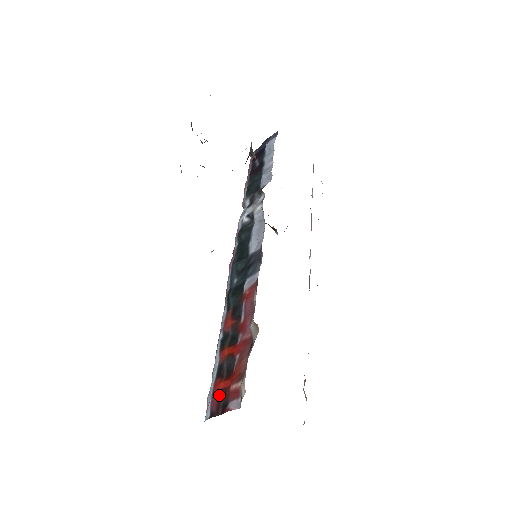
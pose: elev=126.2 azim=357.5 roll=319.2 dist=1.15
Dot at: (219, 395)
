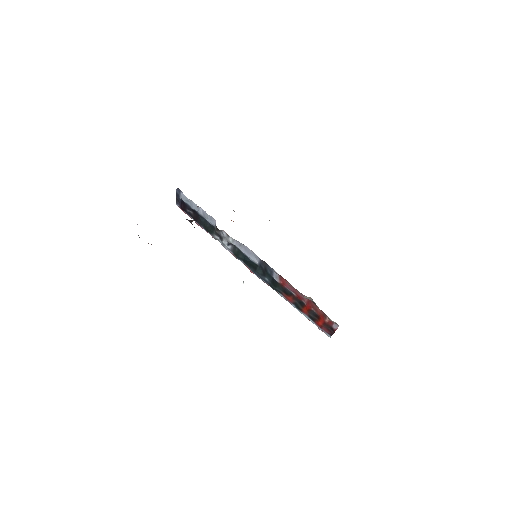
Dot at: (324, 327)
